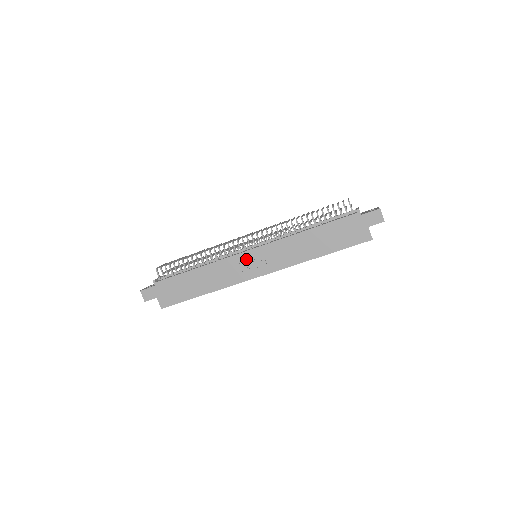
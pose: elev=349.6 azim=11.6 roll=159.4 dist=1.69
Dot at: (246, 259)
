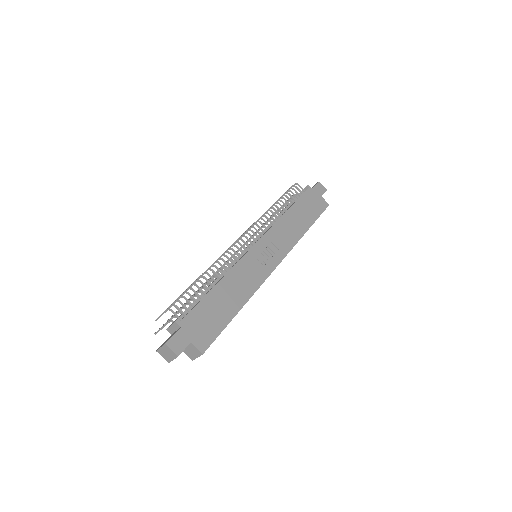
Dot at: (257, 253)
